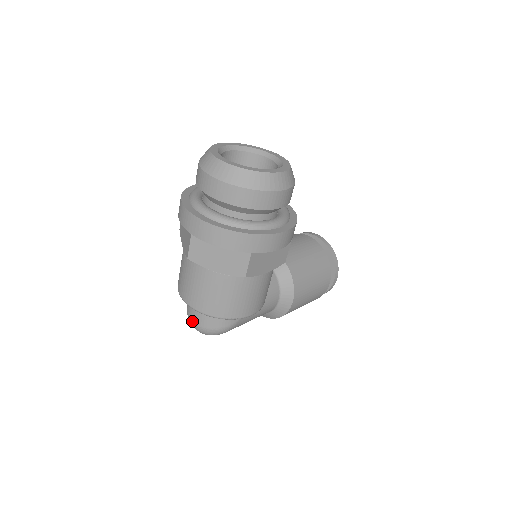
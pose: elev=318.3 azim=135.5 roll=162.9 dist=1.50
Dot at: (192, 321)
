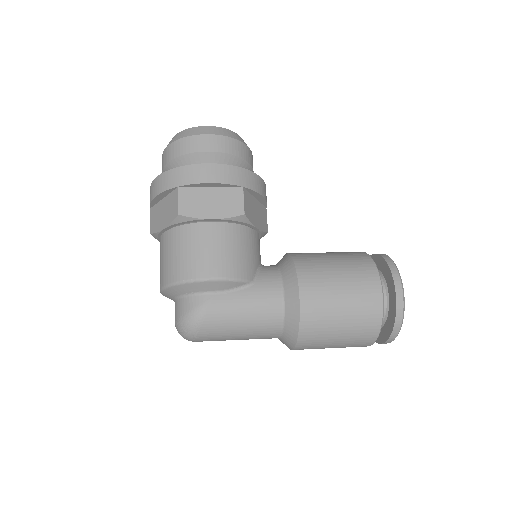
Dot at: occluded
